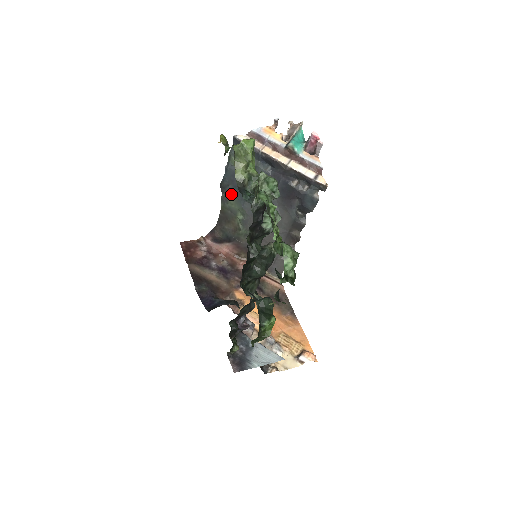
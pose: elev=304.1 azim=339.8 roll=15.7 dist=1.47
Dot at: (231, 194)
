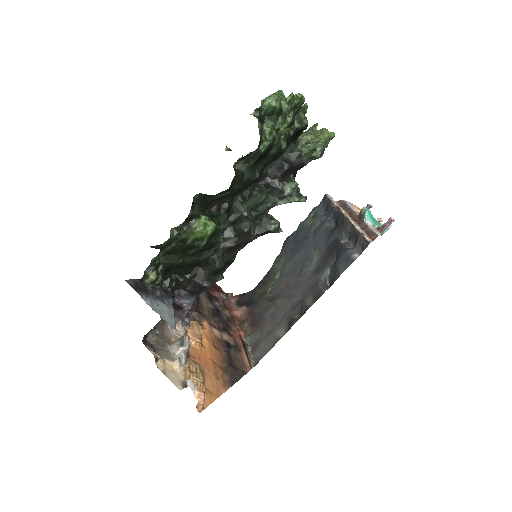
Dot at: (286, 251)
